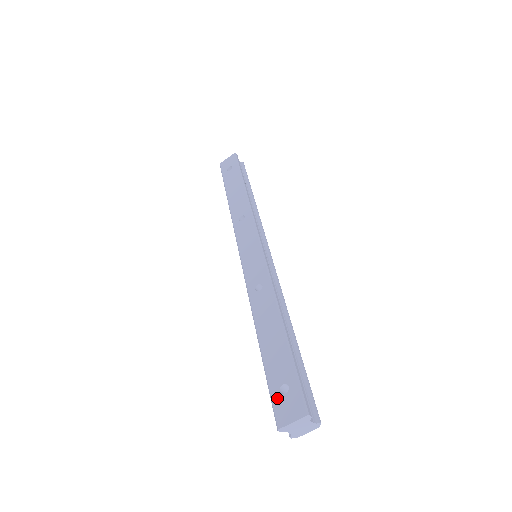
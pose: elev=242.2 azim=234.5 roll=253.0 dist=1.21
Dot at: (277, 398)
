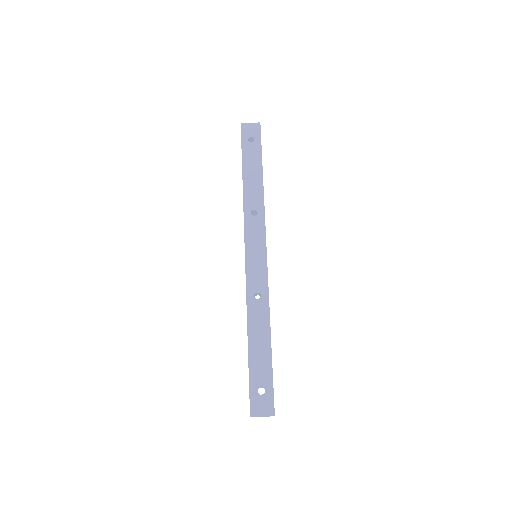
Dot at: (255, 395)
